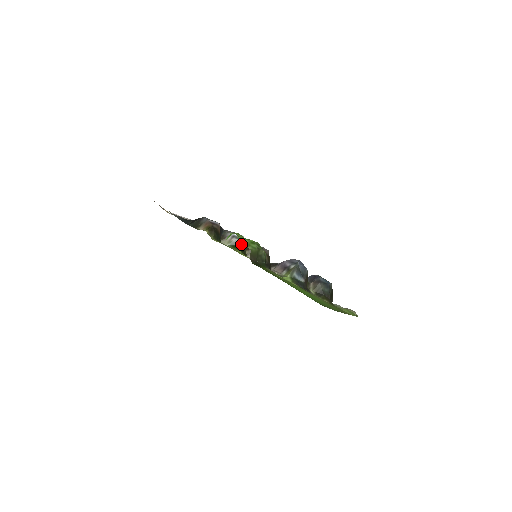
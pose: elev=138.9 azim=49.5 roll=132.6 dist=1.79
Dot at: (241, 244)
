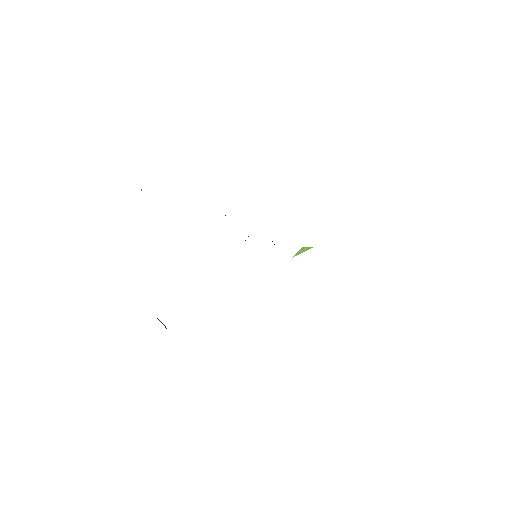
Dot at: occluded
